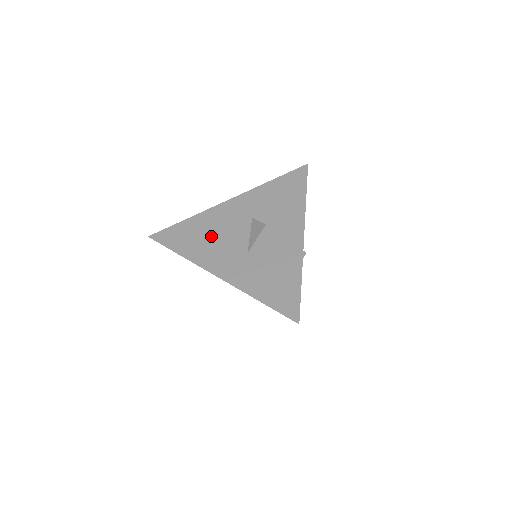
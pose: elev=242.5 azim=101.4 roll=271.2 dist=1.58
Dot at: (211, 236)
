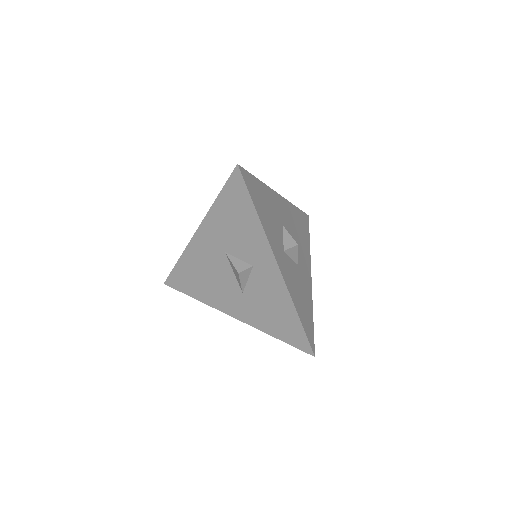
Dot at: (205, 278)
